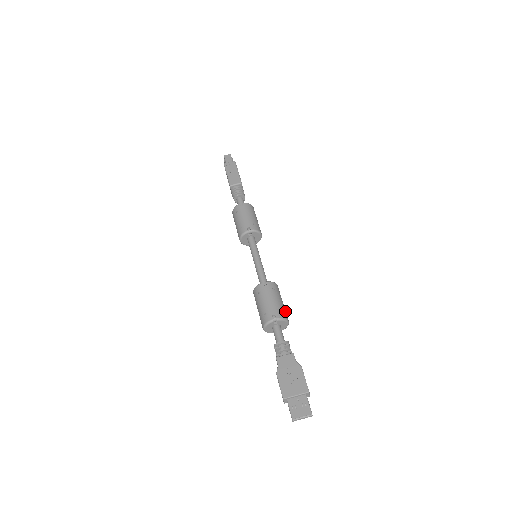
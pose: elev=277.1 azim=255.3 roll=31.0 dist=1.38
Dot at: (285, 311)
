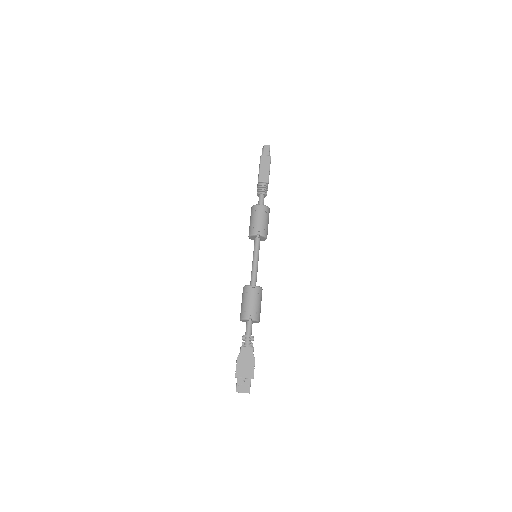
Dot at: occluded
